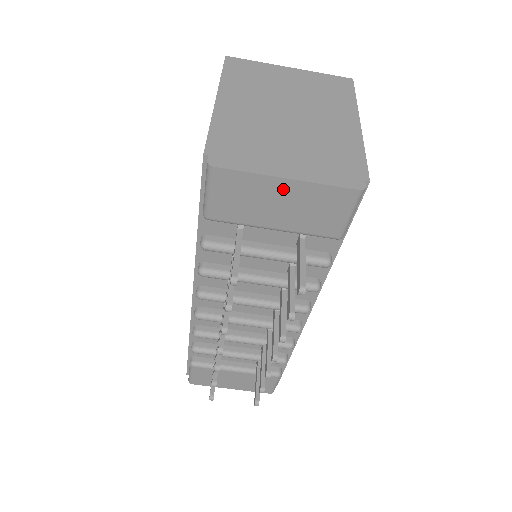
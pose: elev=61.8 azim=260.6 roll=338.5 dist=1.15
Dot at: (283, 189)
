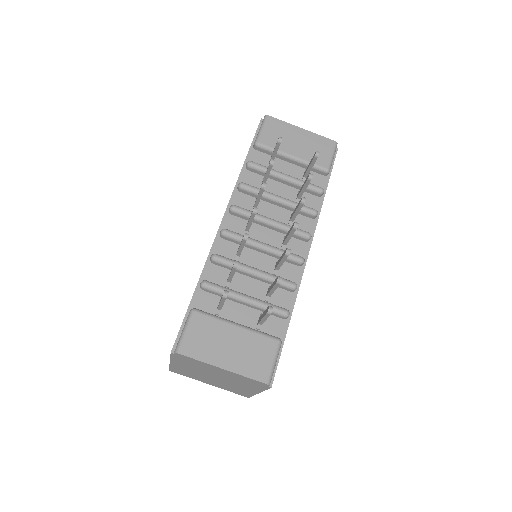
Dot at: (300, 133)
